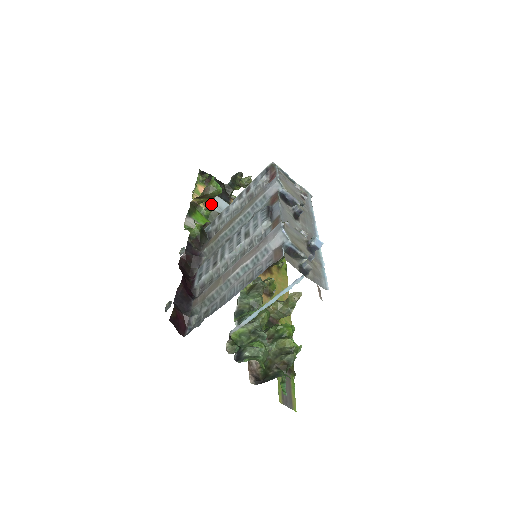
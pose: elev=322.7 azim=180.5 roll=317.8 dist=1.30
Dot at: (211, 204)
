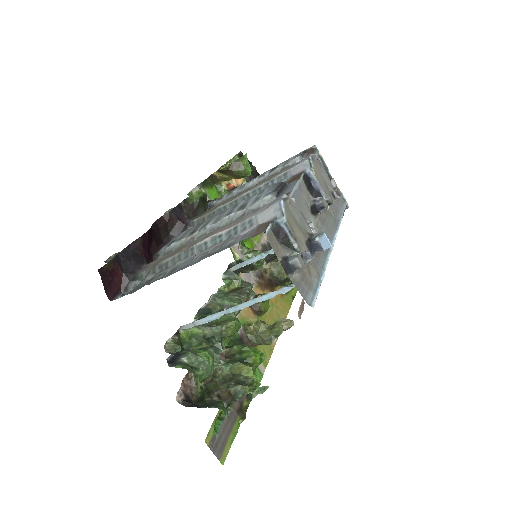
Dot at: (235, 187)
